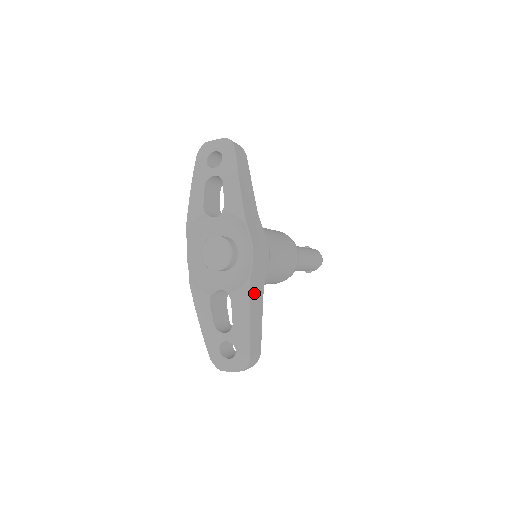
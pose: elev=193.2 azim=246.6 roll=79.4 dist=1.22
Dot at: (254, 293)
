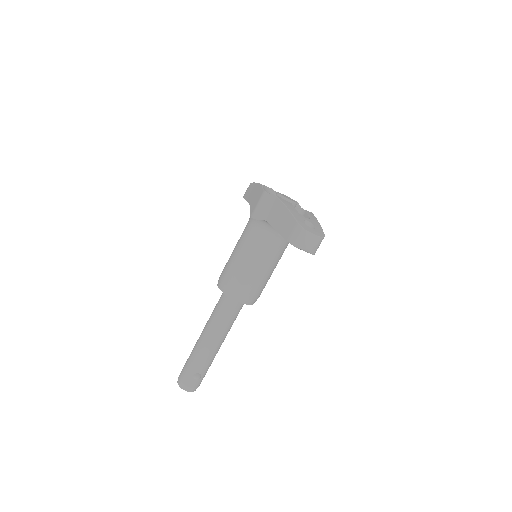
Dot at: occluded
